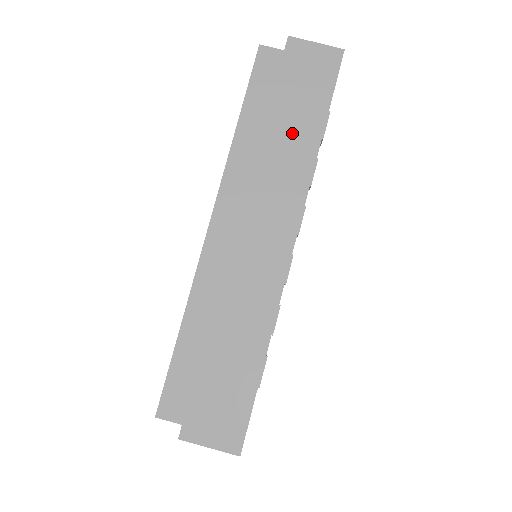
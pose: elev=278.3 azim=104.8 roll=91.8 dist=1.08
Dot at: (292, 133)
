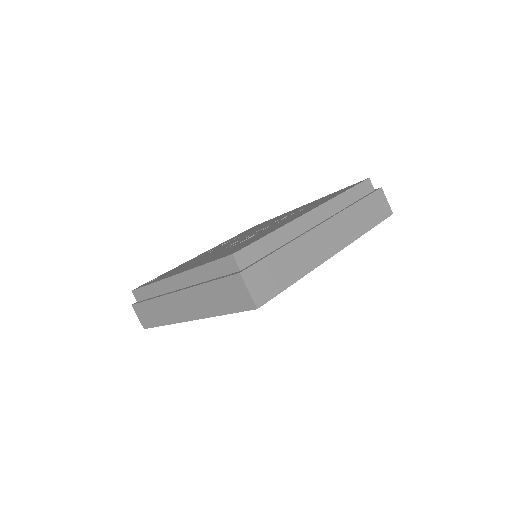
Dot at: (213, 299)
